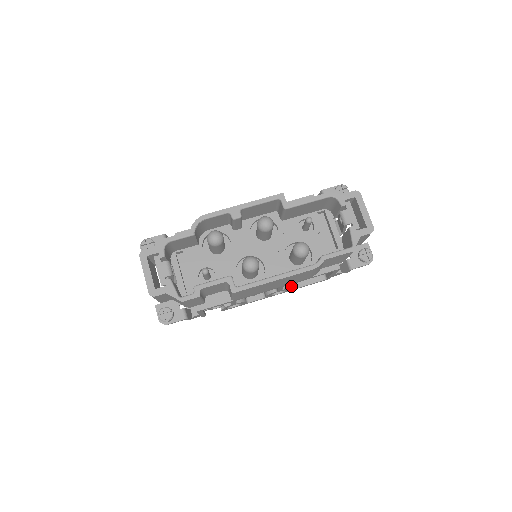
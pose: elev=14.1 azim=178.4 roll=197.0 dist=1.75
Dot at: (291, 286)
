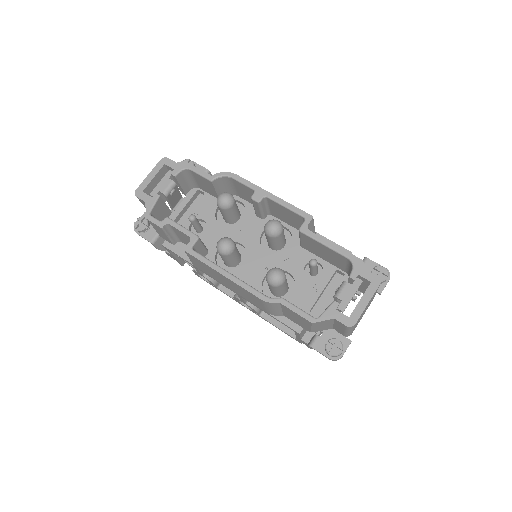
Dot at: (263, 313)
